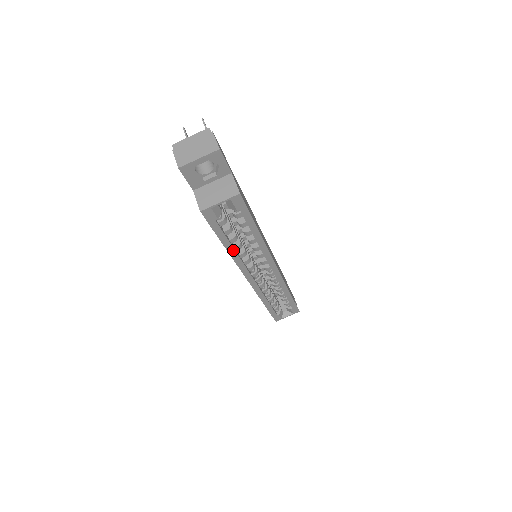
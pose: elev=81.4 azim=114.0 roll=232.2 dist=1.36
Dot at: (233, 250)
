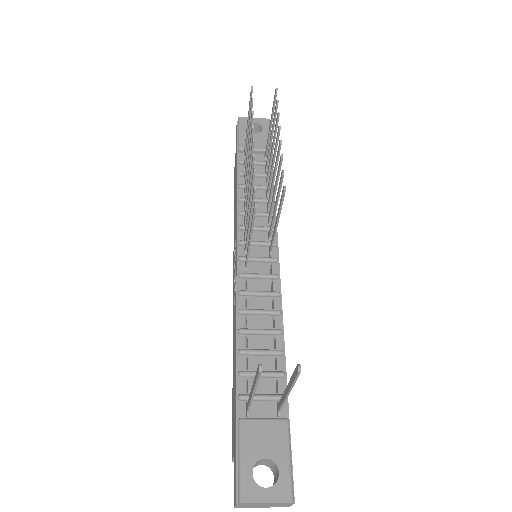
Dot at: occluded
